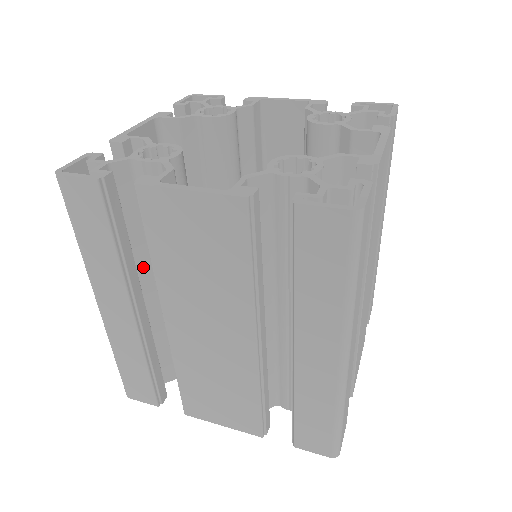
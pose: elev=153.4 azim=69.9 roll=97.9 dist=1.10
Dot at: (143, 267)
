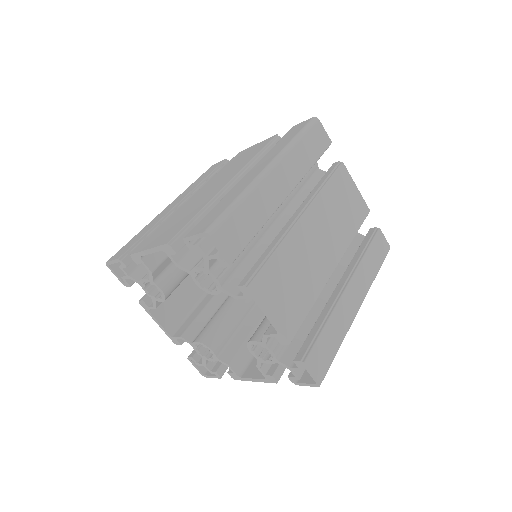
Dot at: occluded
